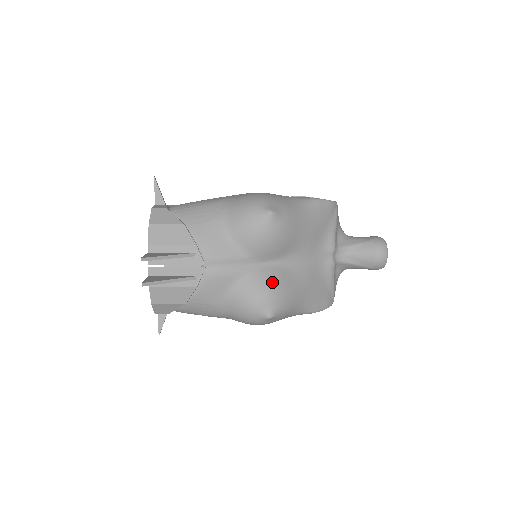
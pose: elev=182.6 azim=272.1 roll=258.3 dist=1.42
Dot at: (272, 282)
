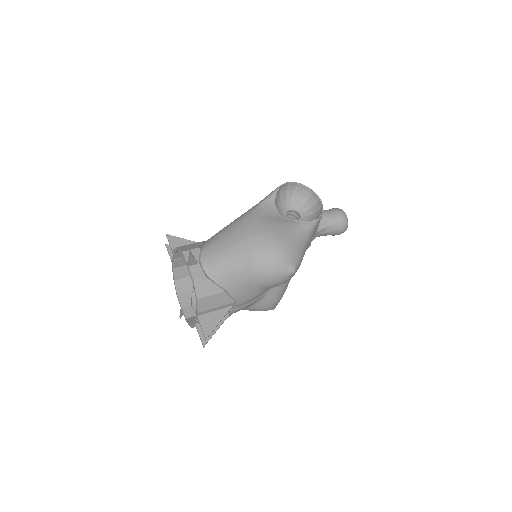
Dot at: (279, 294)
